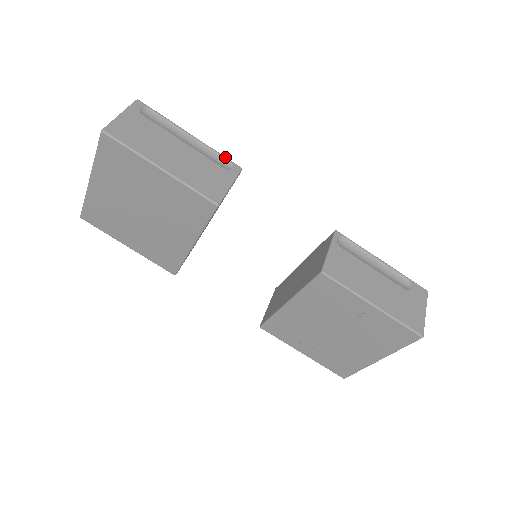
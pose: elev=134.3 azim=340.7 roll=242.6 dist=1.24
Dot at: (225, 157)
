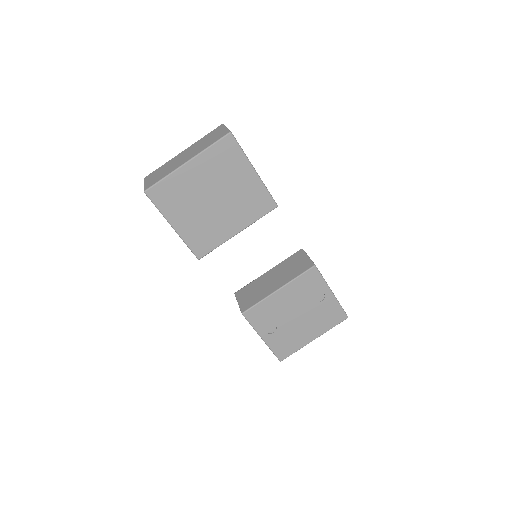
Dot at: occluded
